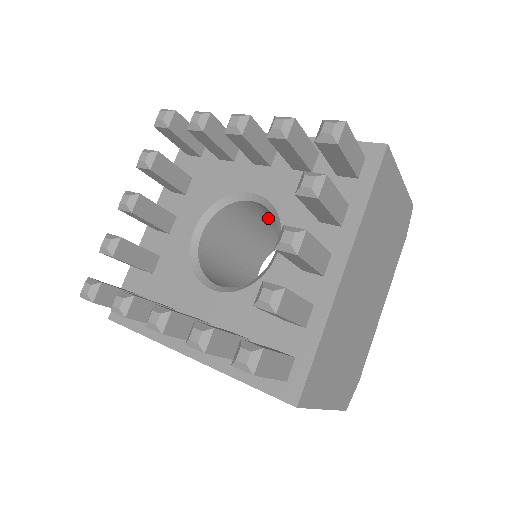
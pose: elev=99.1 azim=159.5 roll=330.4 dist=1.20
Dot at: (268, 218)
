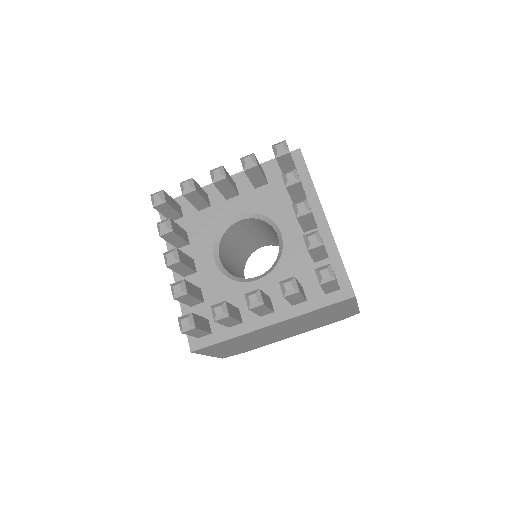
Dot at: occluded
